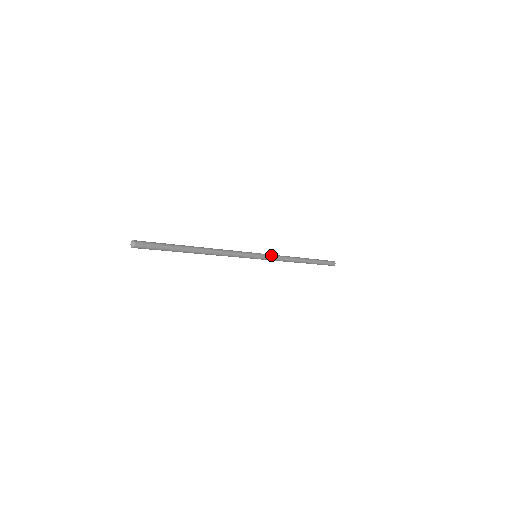
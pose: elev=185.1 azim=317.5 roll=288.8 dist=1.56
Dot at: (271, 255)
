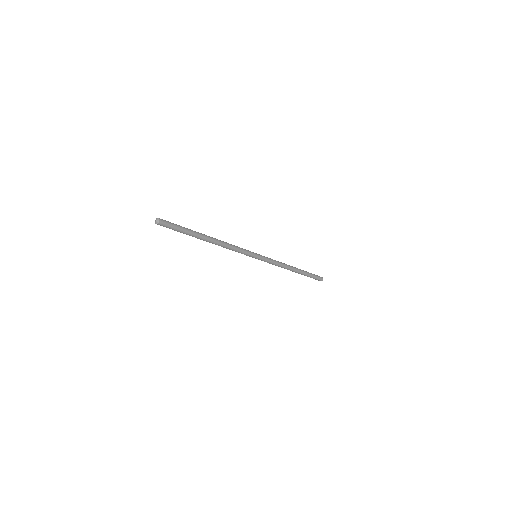
Dot at: (269, 259)
